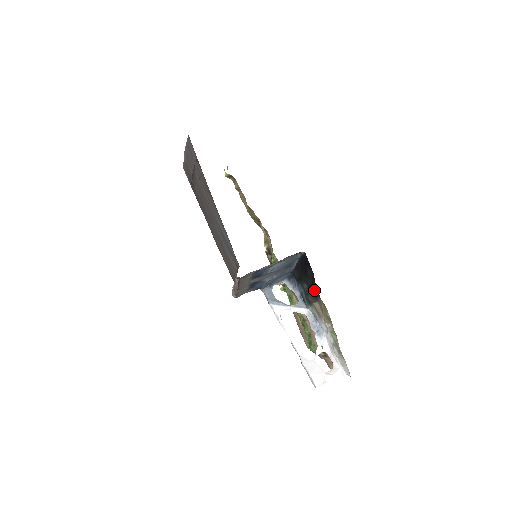
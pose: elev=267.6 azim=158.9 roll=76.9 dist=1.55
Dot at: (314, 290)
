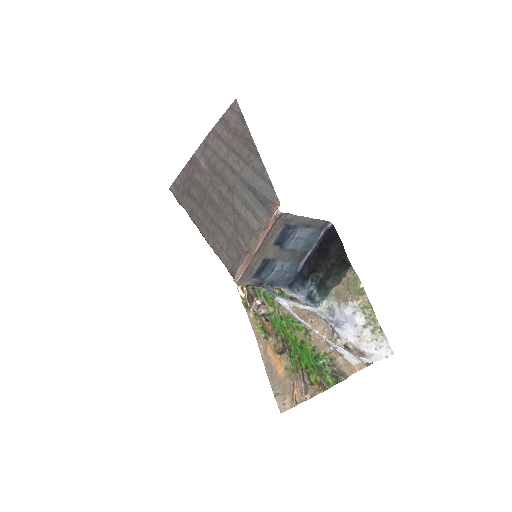
Dot at: (340, 265)
